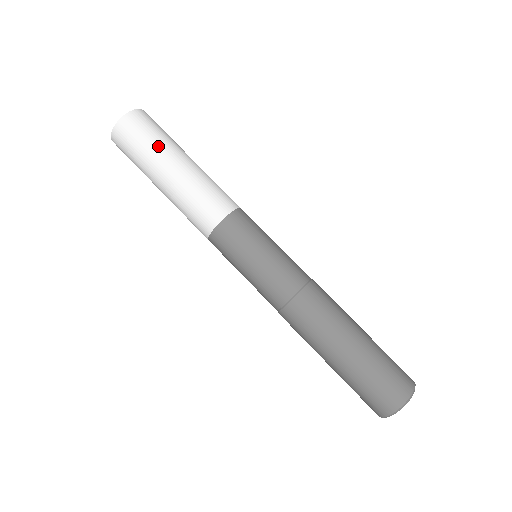
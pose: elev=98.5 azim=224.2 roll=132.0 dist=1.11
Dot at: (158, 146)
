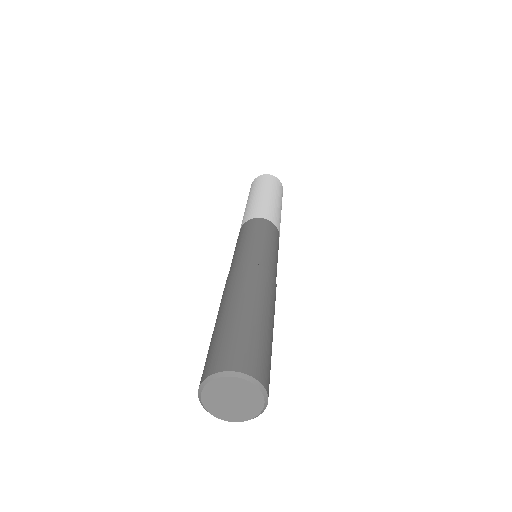
Dot at: (253, 190)
